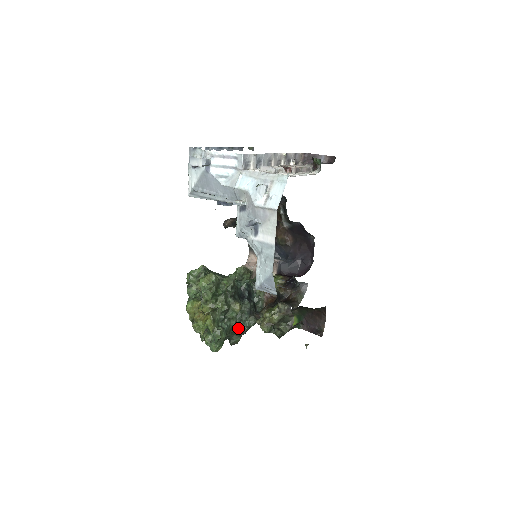
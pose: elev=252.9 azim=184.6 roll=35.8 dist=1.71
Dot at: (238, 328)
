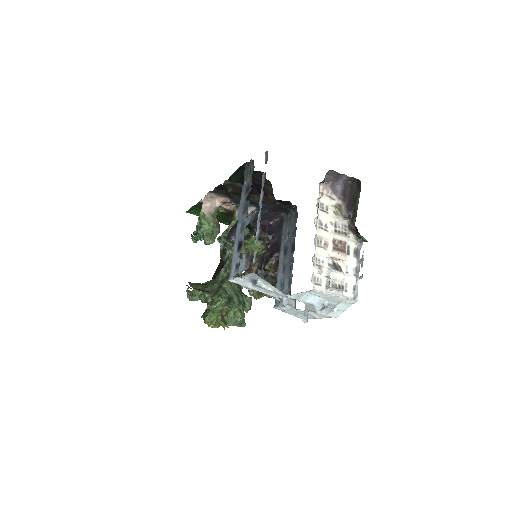
Dot at: occluded
